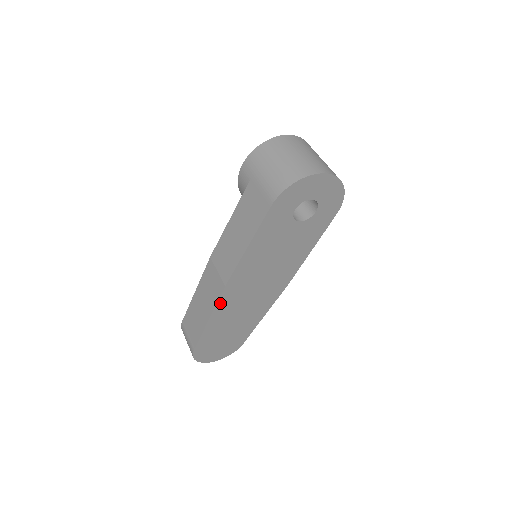
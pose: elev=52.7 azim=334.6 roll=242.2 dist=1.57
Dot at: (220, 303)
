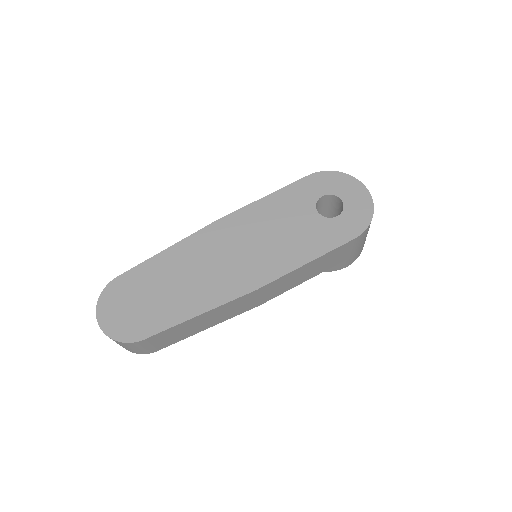
Dot at: (195, 237)
